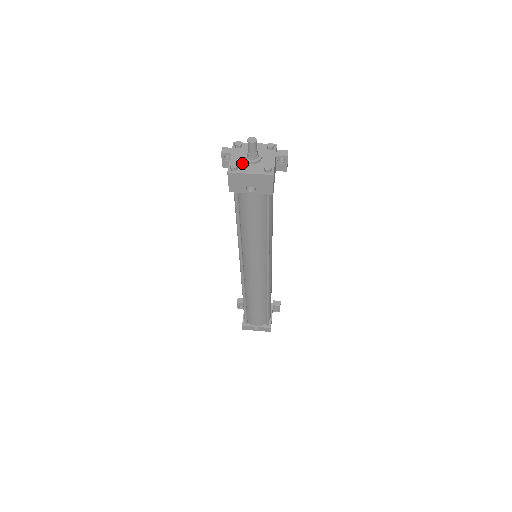
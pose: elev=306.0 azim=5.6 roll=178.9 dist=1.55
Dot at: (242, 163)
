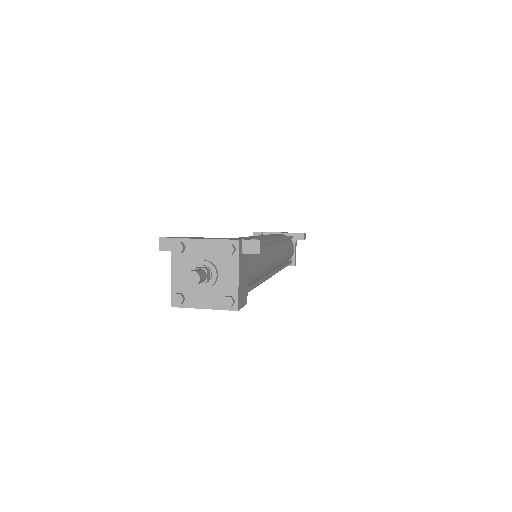
Dot at: (190, 287)
